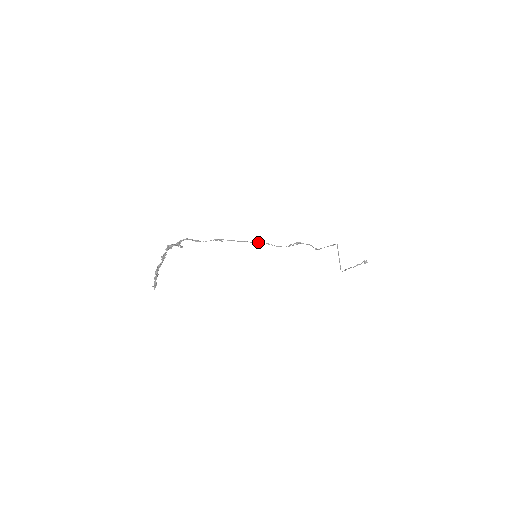
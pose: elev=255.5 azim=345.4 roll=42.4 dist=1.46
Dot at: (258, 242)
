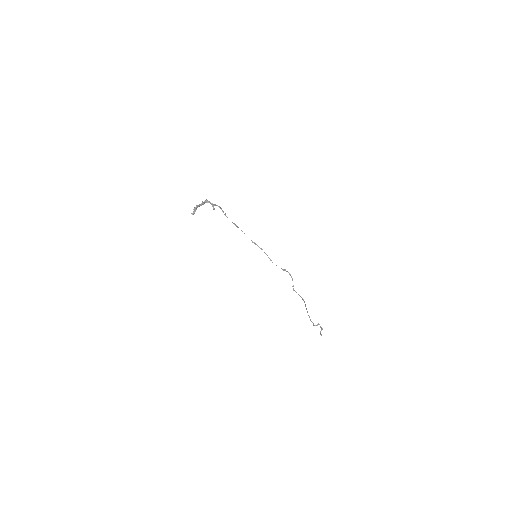
Dot at: occluded
